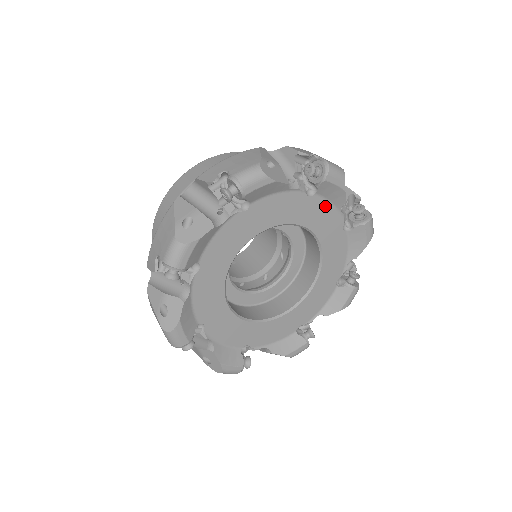
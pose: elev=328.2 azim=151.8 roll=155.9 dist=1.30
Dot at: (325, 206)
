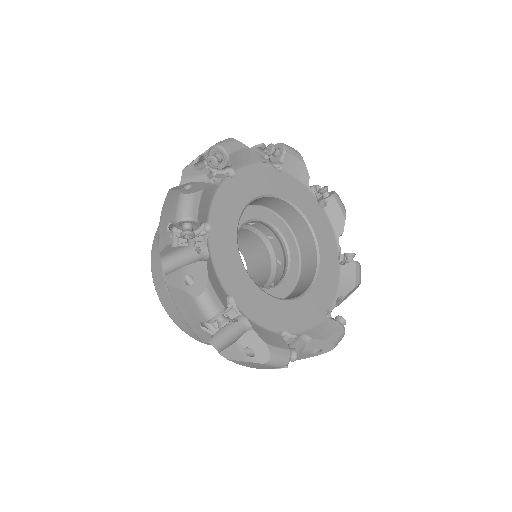
Dot at: (295, 182)
